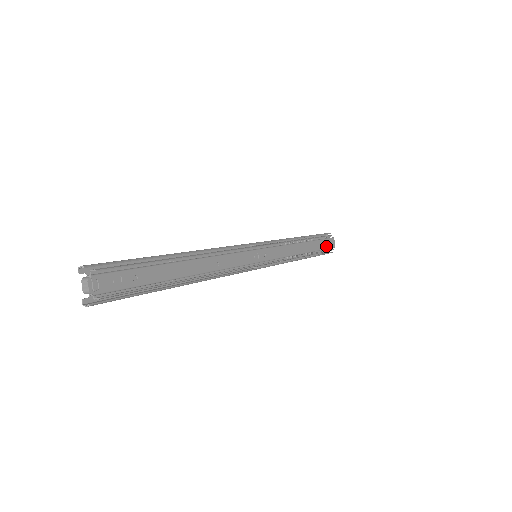
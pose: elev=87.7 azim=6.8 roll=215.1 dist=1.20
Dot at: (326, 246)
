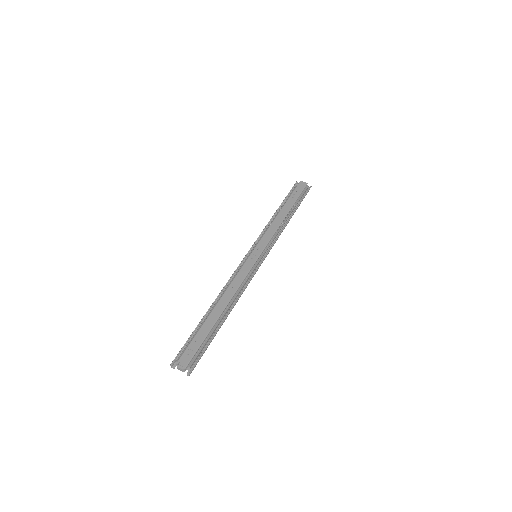
Dot at: (299, 192)
